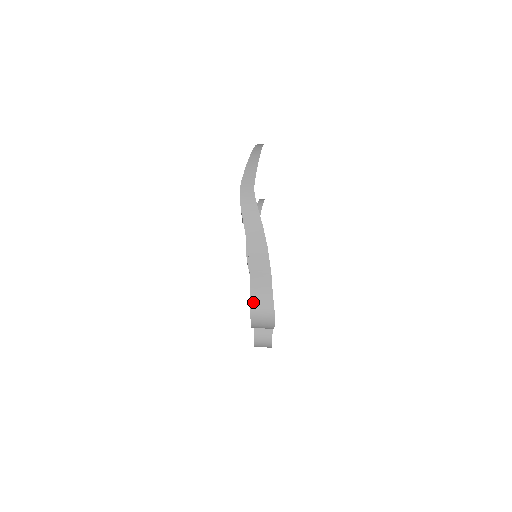
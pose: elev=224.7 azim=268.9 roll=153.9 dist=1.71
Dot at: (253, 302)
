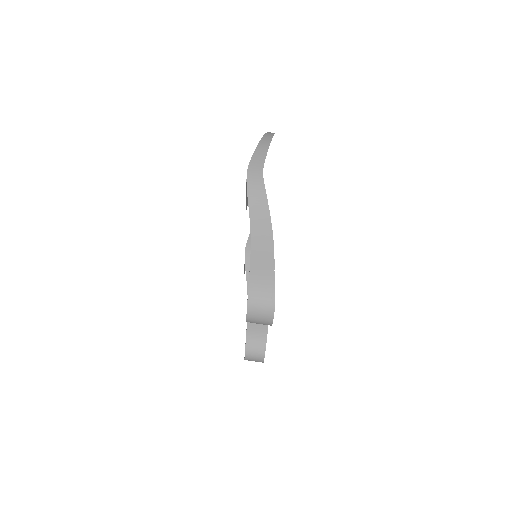
Dot at: (251, 290)
